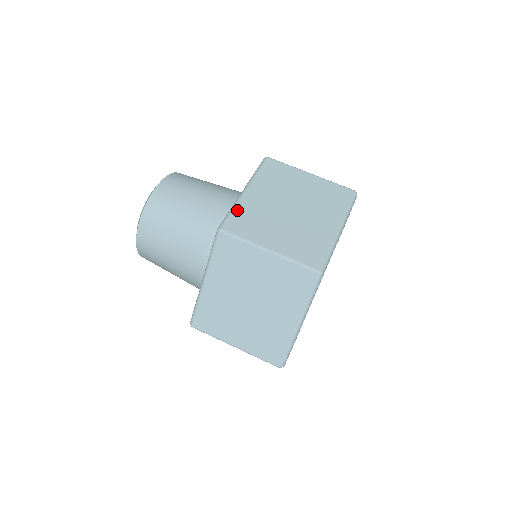
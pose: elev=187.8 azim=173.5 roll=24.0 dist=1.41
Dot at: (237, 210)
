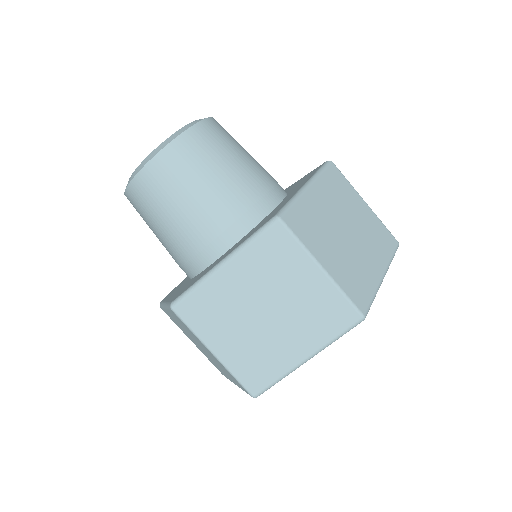
Dot at: (200, 291)
